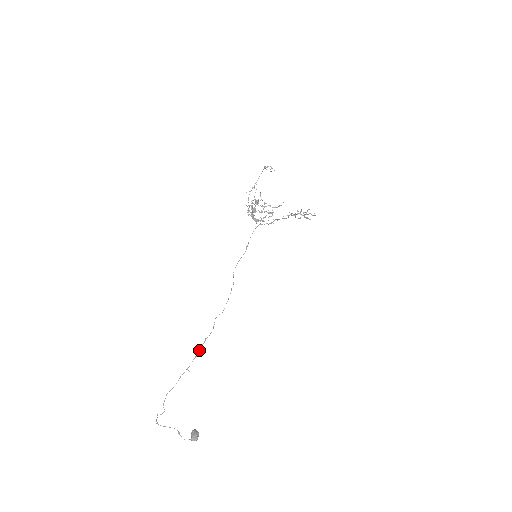
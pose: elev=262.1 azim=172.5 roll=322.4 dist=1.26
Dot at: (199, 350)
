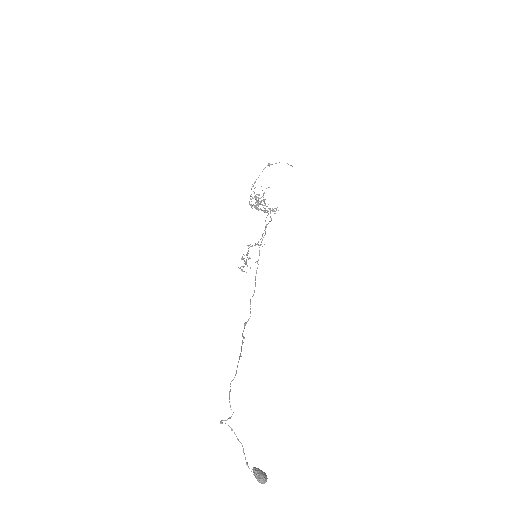
Dot at: occluded
